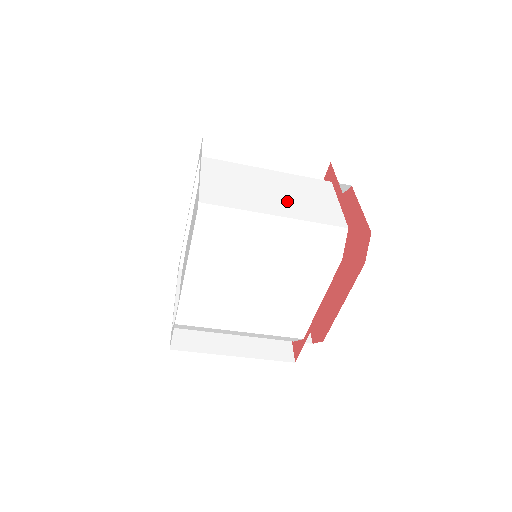
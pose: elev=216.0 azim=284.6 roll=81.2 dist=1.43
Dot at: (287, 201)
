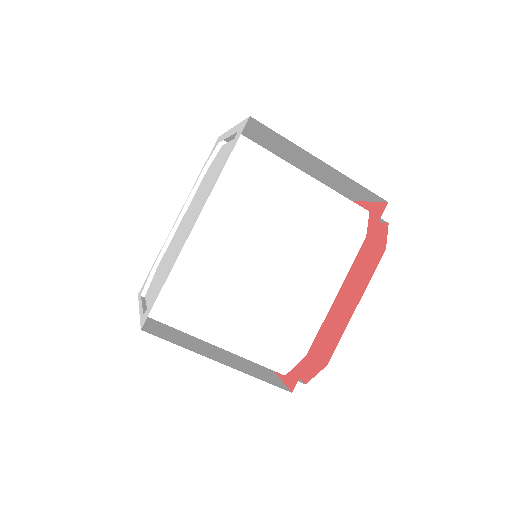
Dot at: occluded
